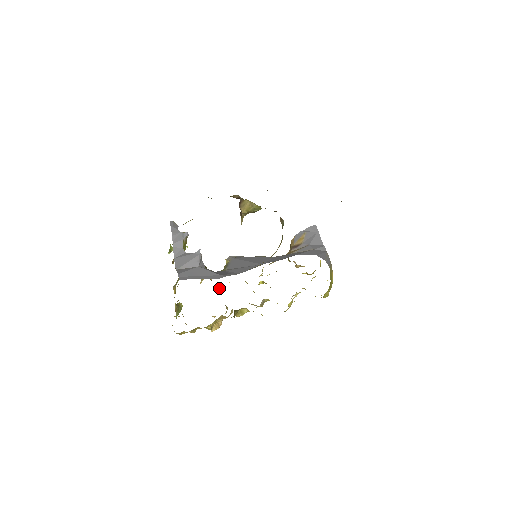
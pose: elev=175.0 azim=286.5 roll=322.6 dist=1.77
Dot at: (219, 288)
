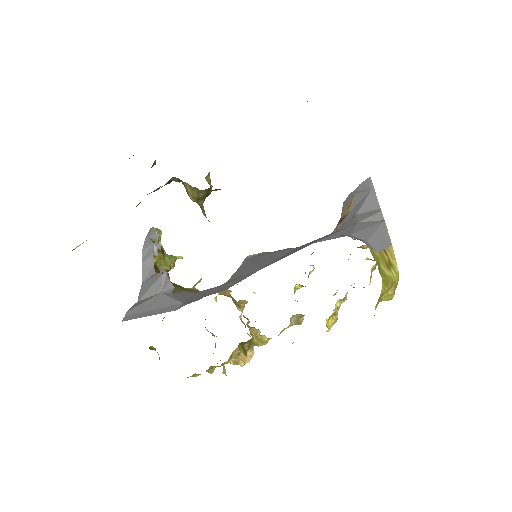
Dot at: (246, 302)
